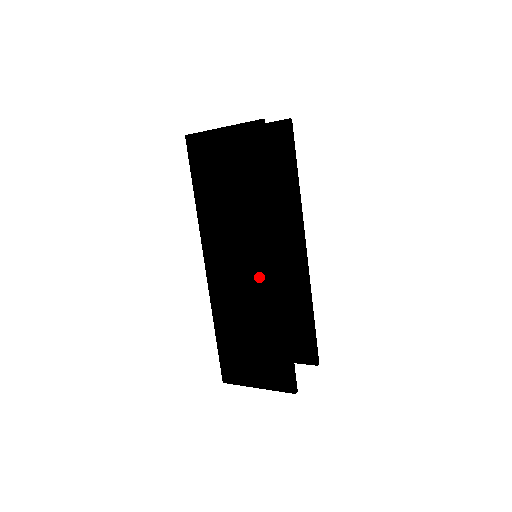
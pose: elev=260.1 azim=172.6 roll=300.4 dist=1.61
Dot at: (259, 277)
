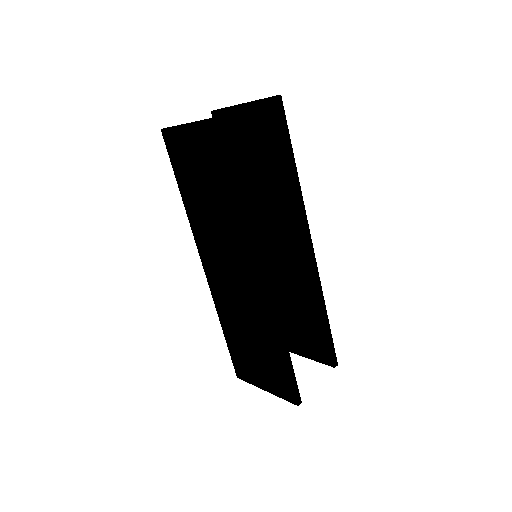
Dot at: (250, 288)
